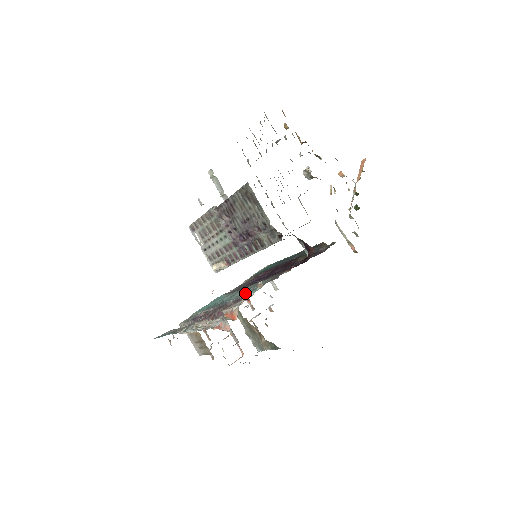
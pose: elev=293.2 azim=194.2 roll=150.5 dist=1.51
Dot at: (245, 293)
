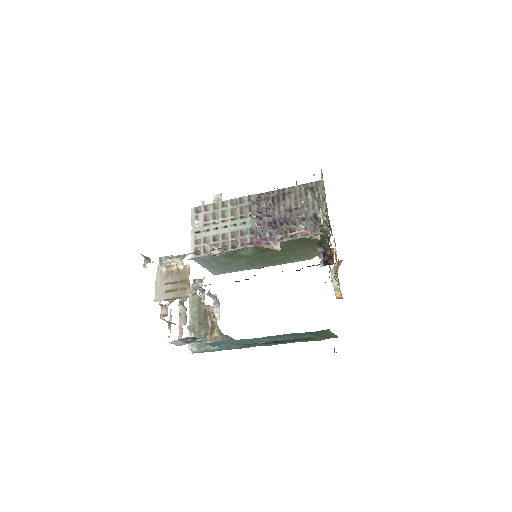
Dot at: occluded
